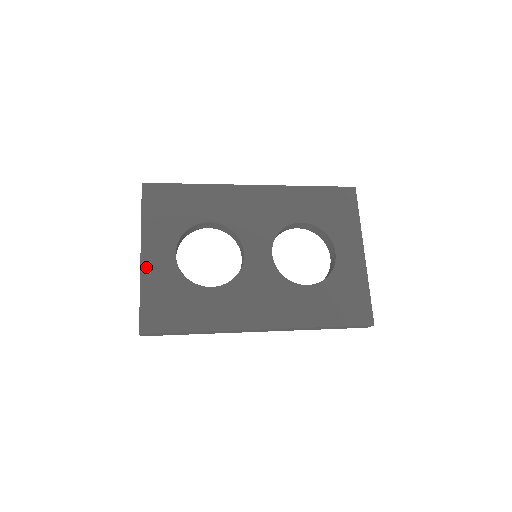
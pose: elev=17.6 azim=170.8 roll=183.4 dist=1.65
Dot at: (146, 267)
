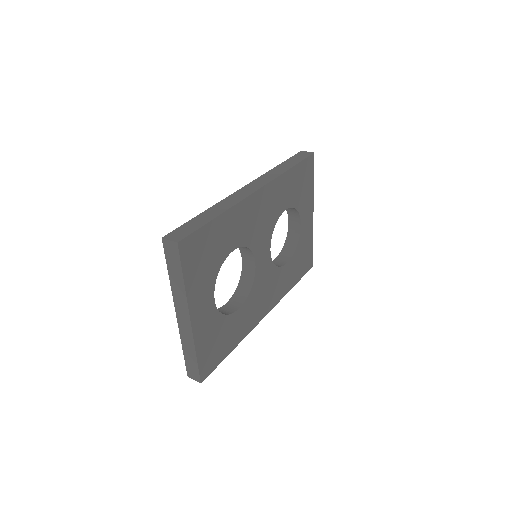
Dot at: (196, 329)
